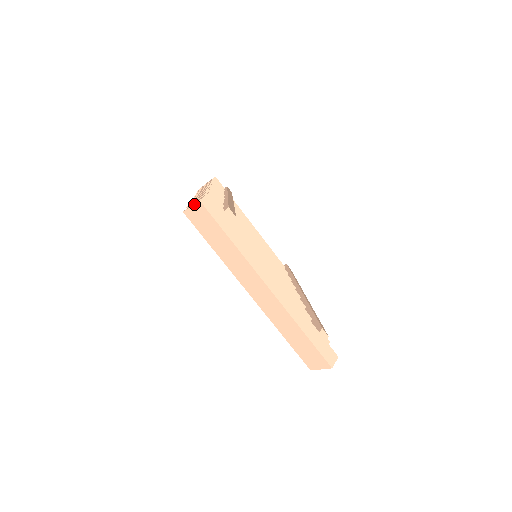
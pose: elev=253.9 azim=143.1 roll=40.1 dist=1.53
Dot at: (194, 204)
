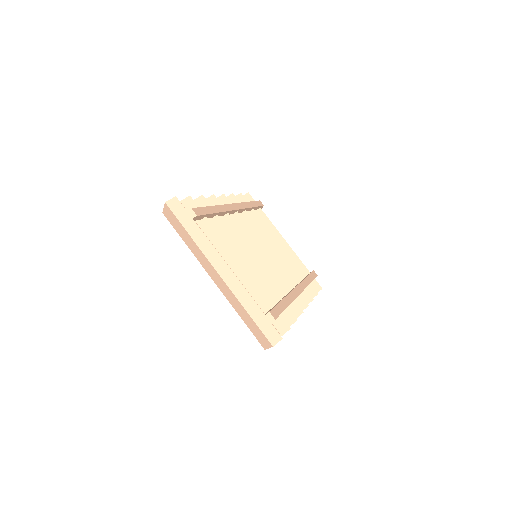
Dot at: (164, 206)
